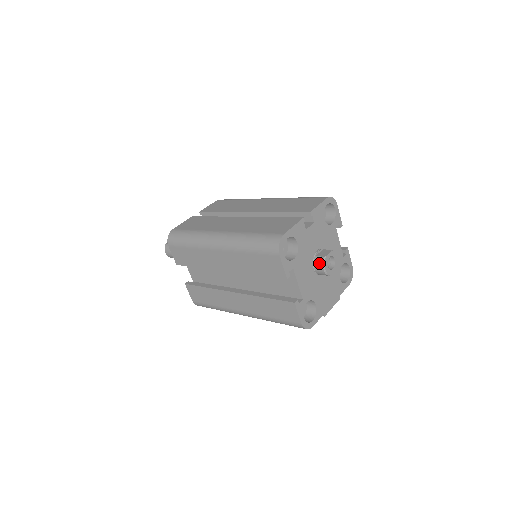
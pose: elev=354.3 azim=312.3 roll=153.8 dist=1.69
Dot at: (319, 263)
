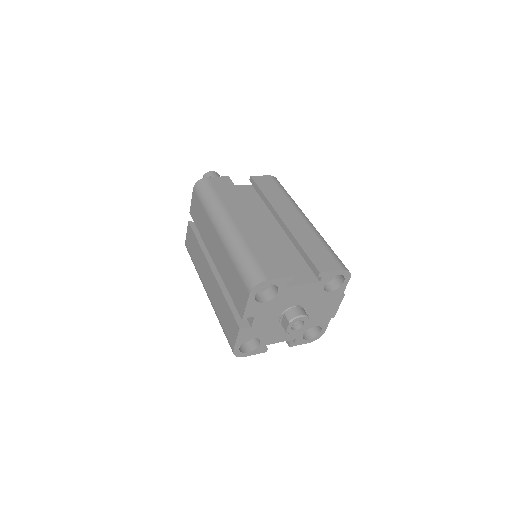
Dot at: occluded
